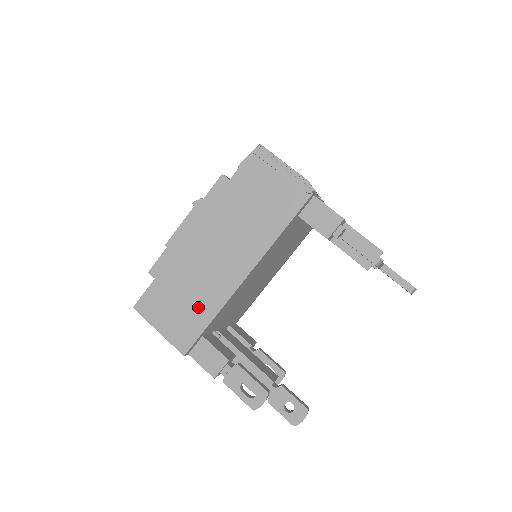
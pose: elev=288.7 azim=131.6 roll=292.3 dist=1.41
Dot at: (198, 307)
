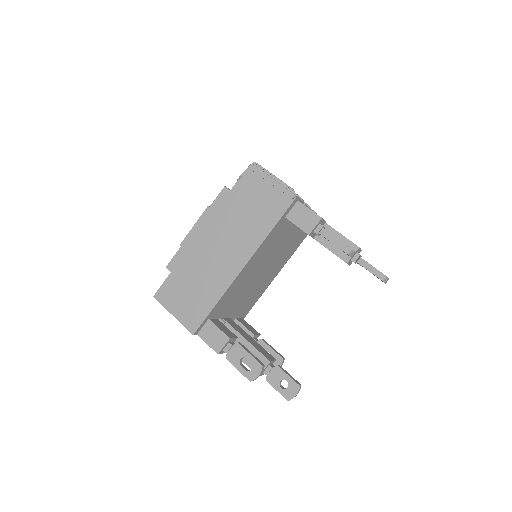
Dot at: (205, 294)
